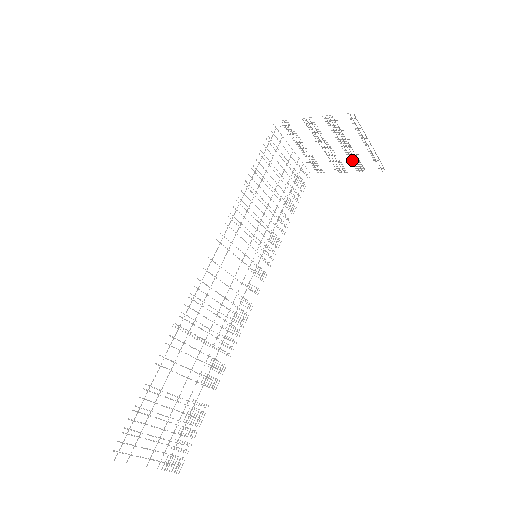
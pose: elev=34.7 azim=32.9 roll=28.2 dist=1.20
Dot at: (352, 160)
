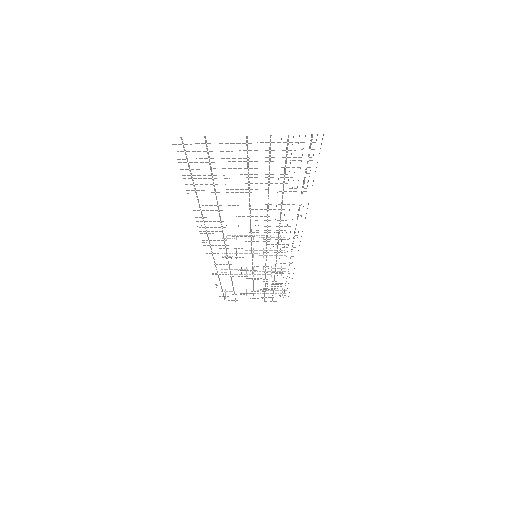
Dot at: occluded
